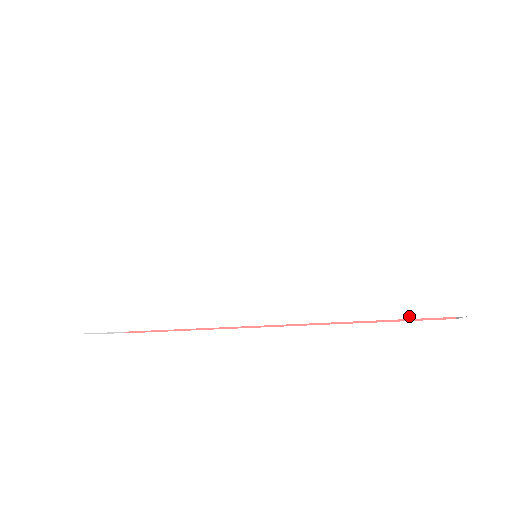
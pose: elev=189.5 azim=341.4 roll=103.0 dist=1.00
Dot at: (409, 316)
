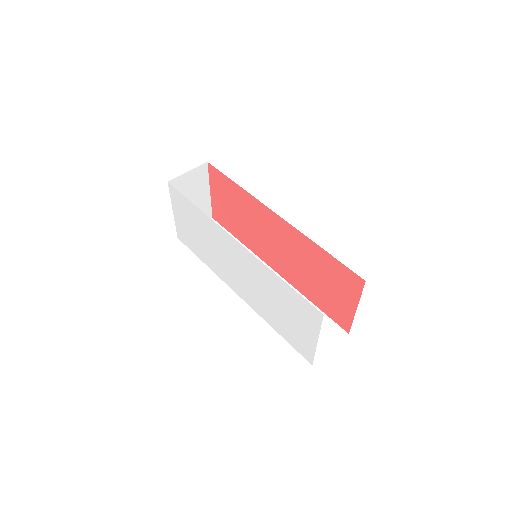
Dot at: (293, 347)
